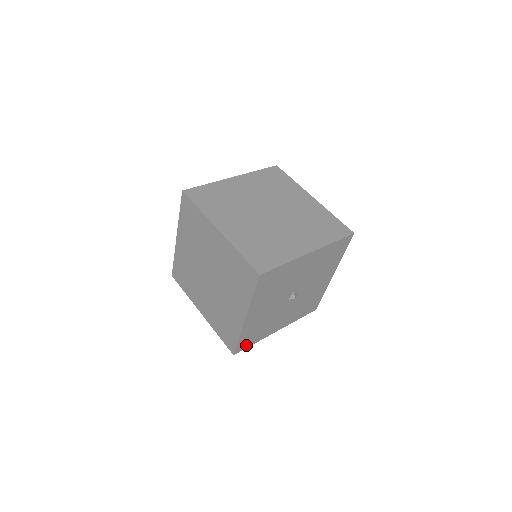
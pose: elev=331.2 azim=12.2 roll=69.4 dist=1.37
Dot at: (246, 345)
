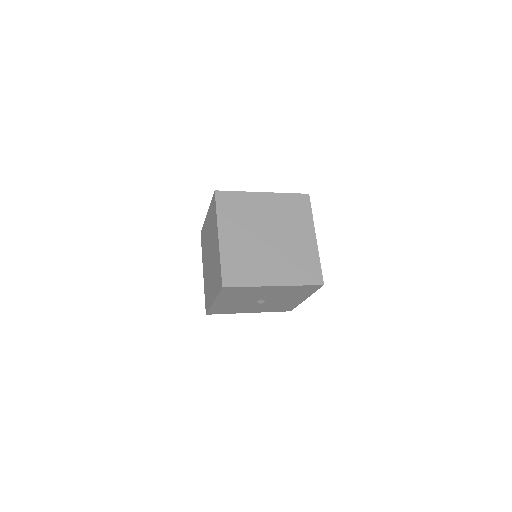
Dot at: (218, 313)
